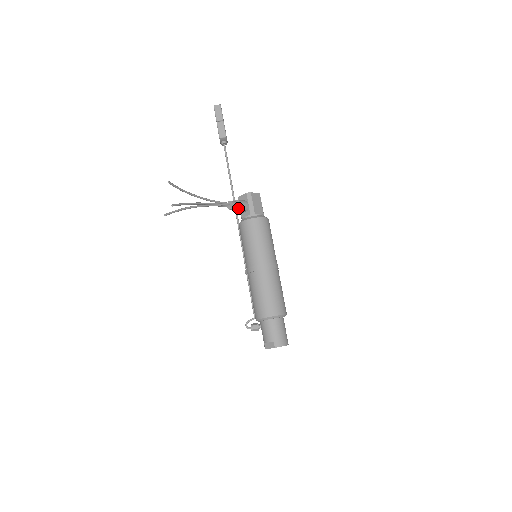
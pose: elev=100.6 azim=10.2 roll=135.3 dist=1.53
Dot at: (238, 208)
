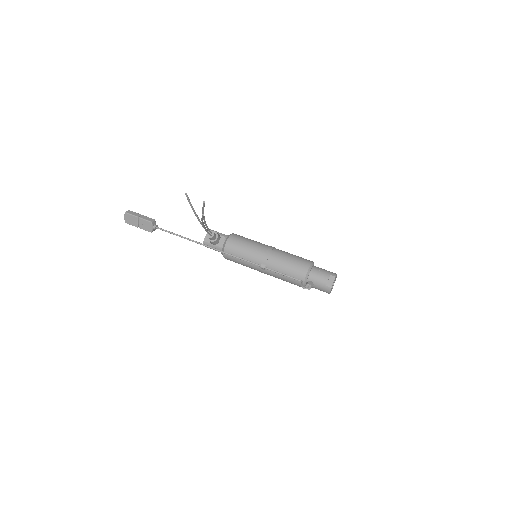
Dot at: (216, 235)
